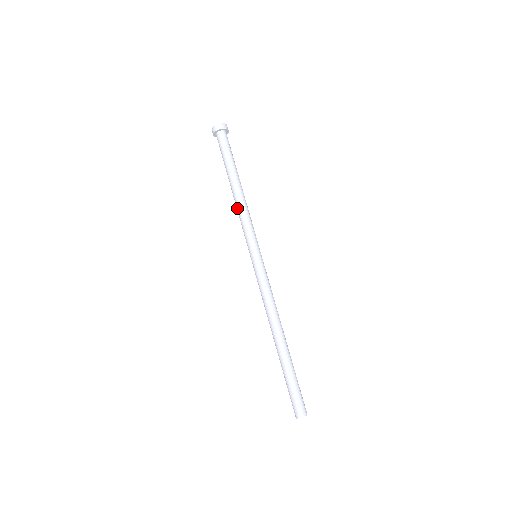
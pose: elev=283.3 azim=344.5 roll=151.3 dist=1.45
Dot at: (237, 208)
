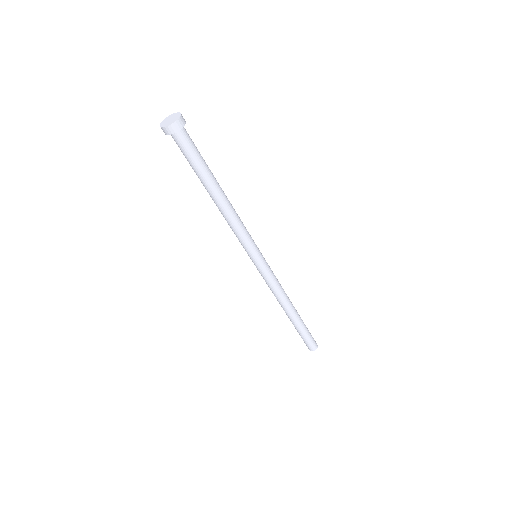
Dot at: occluded
